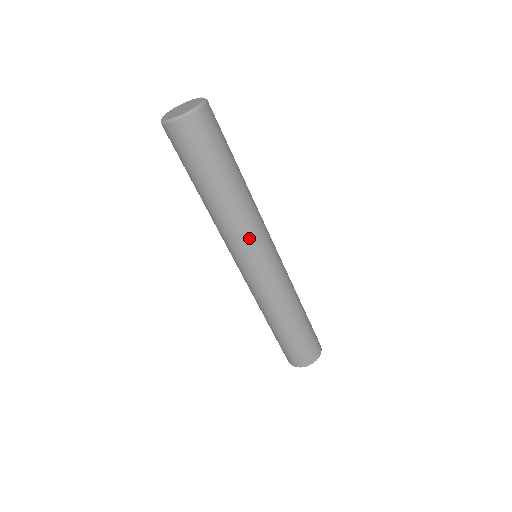
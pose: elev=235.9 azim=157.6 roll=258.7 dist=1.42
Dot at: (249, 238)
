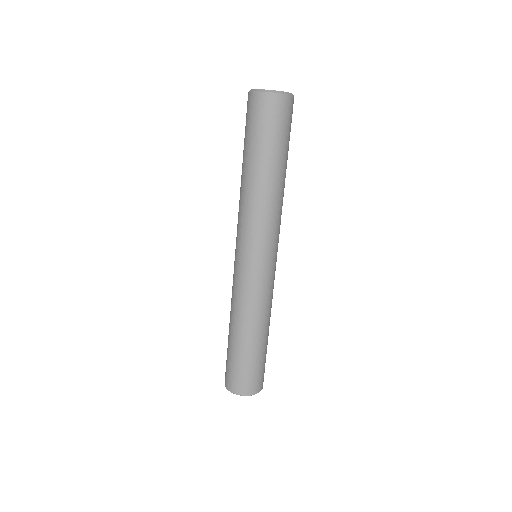
Dot at: (270, 229)
